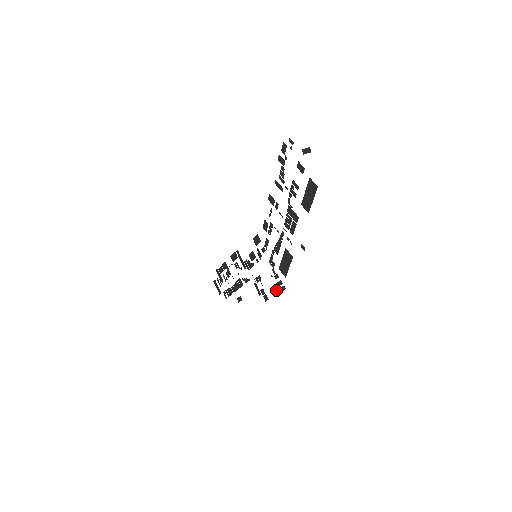
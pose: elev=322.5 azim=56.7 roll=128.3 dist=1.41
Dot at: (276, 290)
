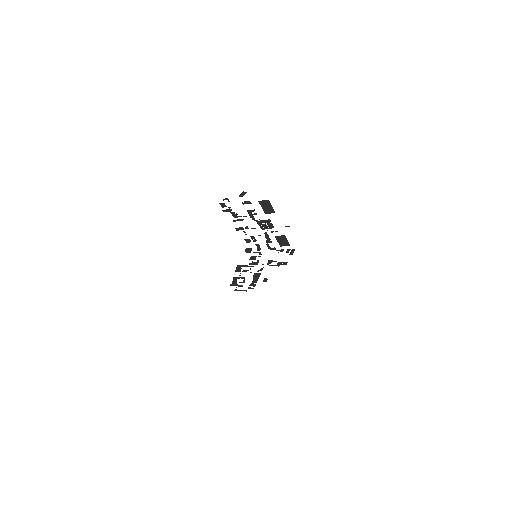
Dot at: occluded
